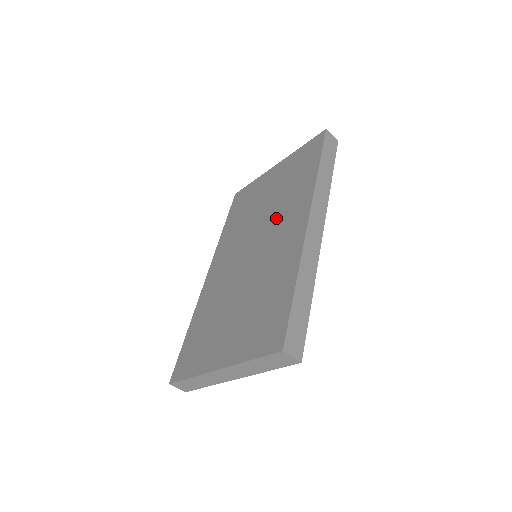
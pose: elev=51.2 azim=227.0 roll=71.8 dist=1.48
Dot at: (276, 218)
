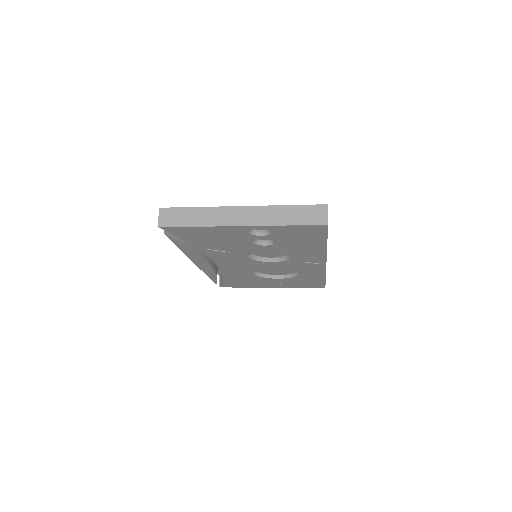
Dot at: occluded
